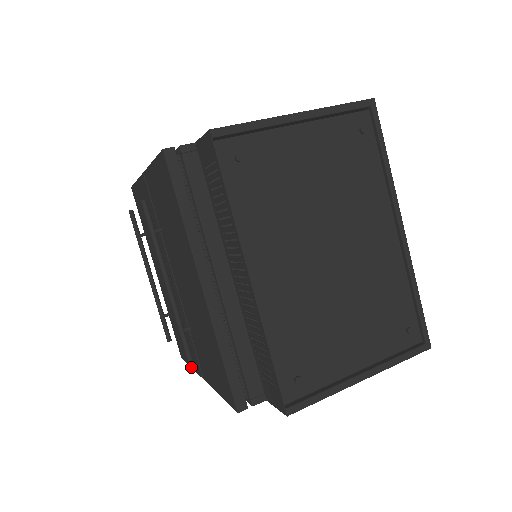
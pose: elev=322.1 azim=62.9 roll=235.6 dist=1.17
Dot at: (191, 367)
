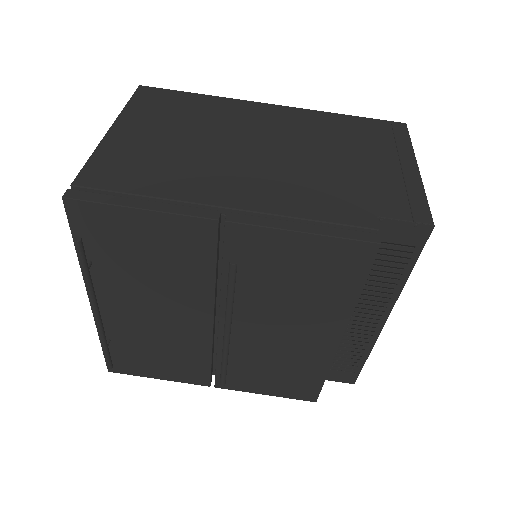
Dot at: (161, 379)
